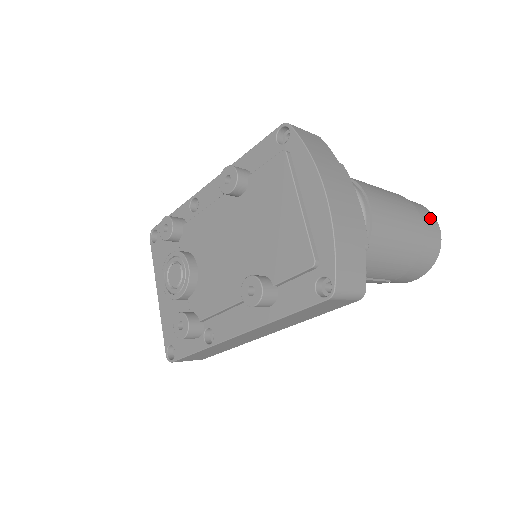
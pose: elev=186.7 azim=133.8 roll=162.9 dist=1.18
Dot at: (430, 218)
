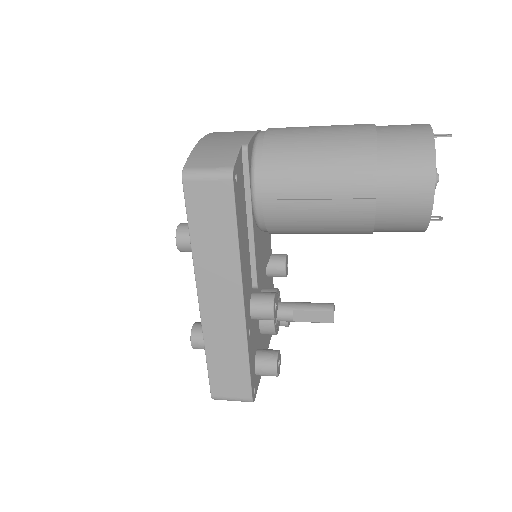
Dot at: (409, 125)
